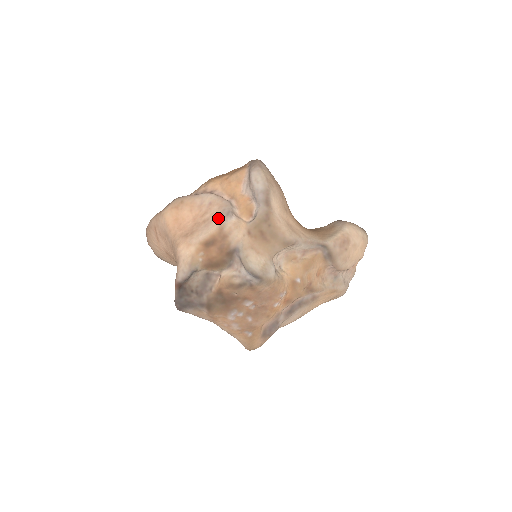
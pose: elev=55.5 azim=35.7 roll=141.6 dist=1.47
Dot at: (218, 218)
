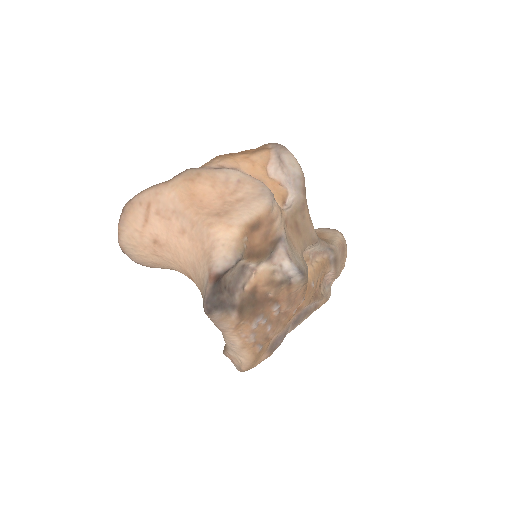
Dot at: (260, 198)
